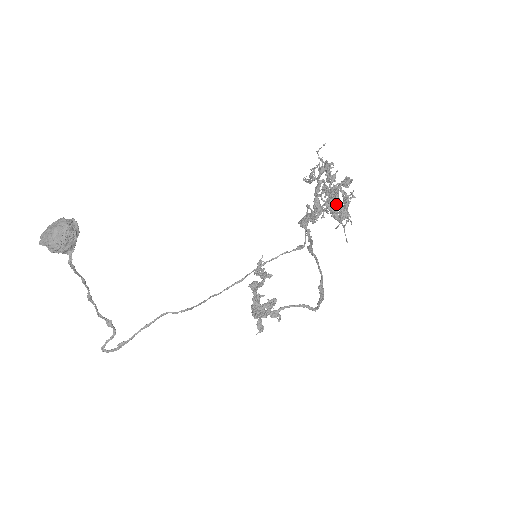
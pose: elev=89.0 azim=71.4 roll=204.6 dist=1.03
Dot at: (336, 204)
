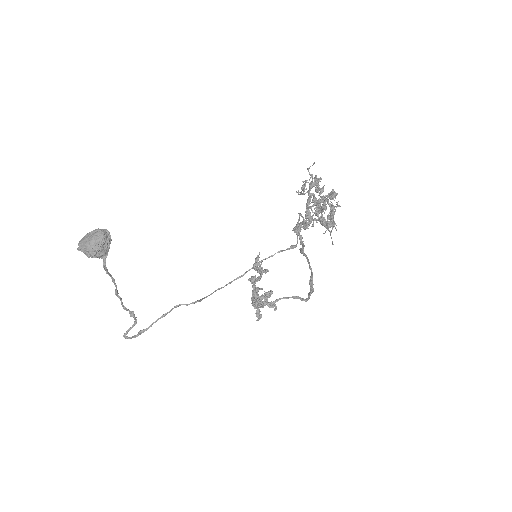
Dot at: (324, 212)
